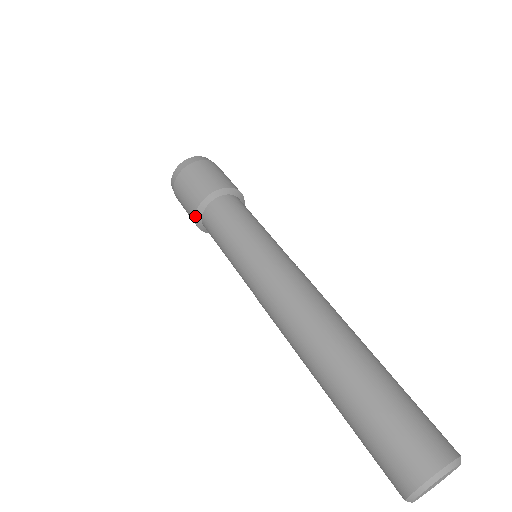
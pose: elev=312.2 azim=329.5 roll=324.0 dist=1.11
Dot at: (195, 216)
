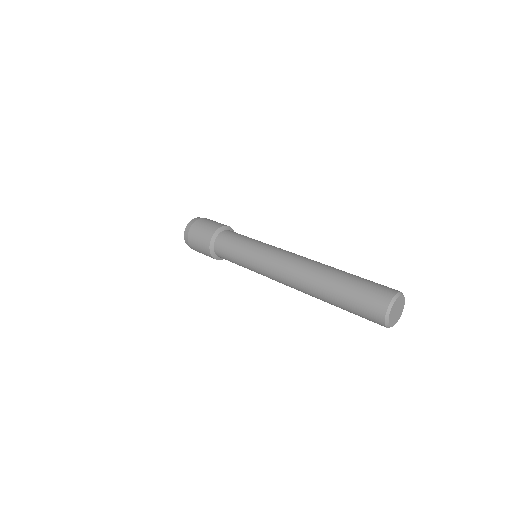
Dot at: (210, 241)
